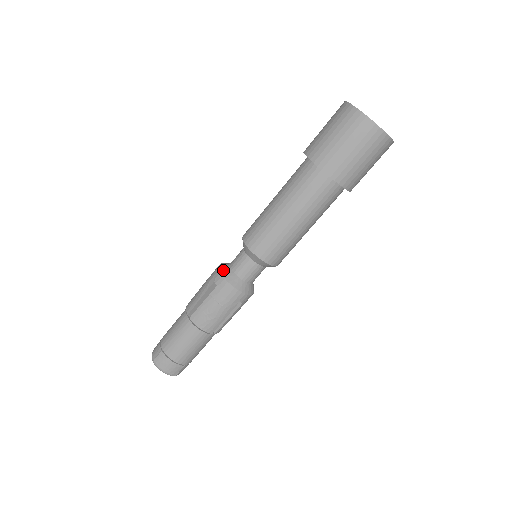
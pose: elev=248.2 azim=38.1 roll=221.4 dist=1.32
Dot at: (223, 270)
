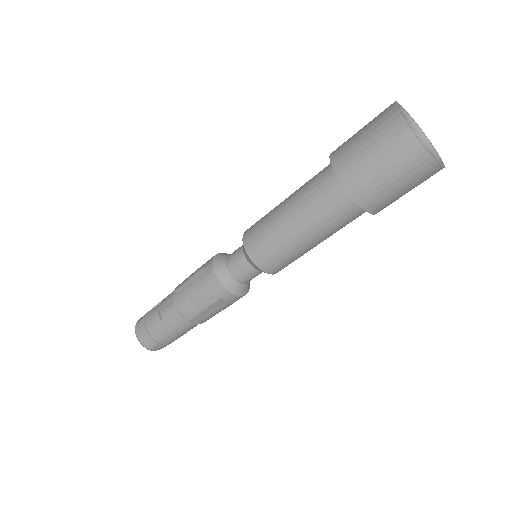
Dot at: (229, 287)
